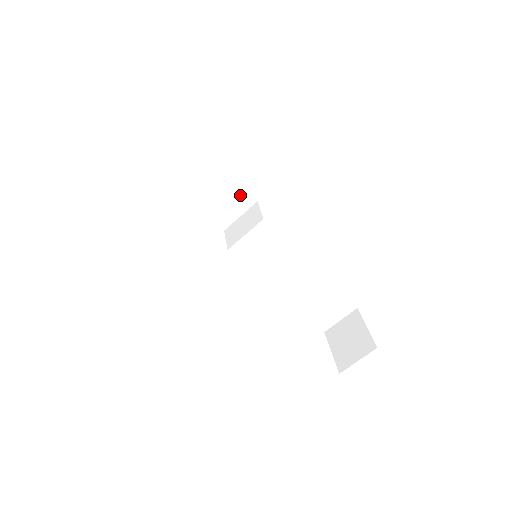
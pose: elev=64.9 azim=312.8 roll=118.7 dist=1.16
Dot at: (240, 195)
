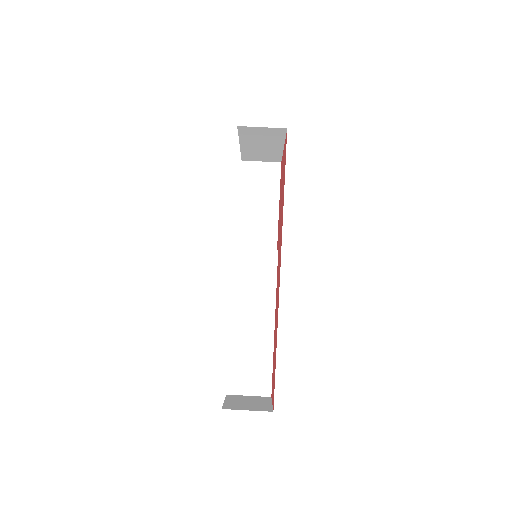
Dot at: (271, 236)
